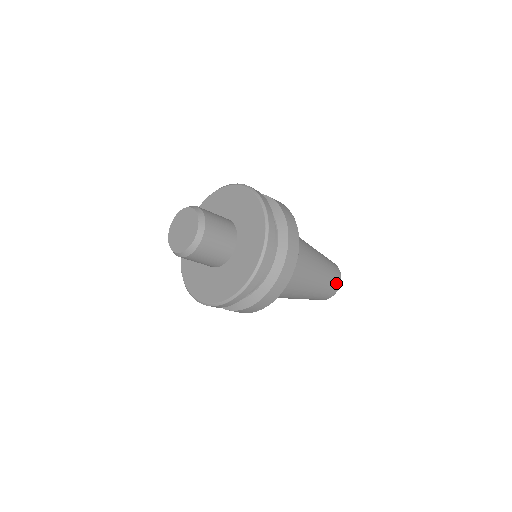
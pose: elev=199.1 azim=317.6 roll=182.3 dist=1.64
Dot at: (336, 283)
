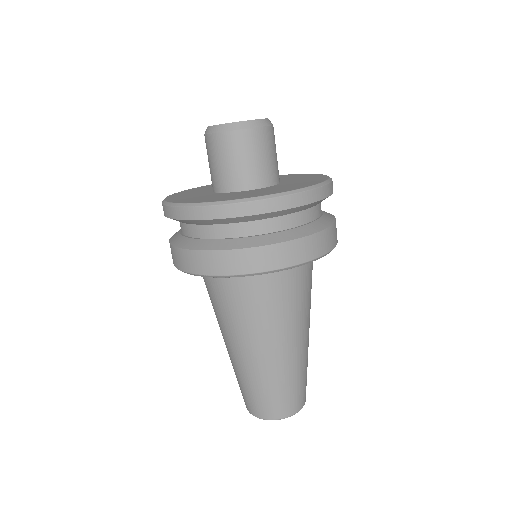
Dot at: (286, 406)
